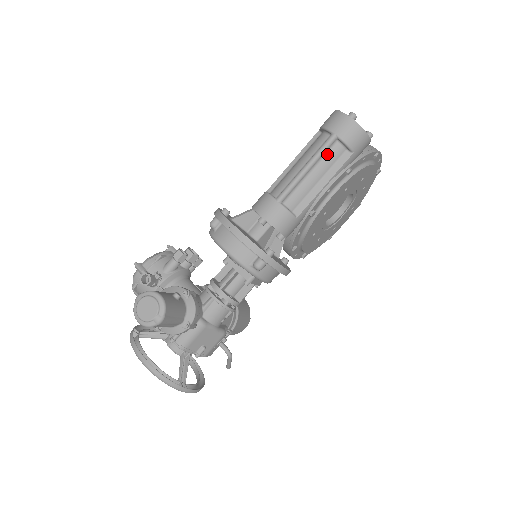
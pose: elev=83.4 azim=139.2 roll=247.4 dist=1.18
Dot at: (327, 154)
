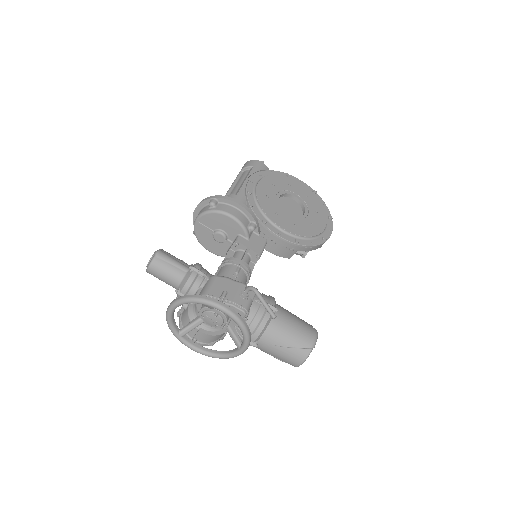
Dot at: (241, 177)
